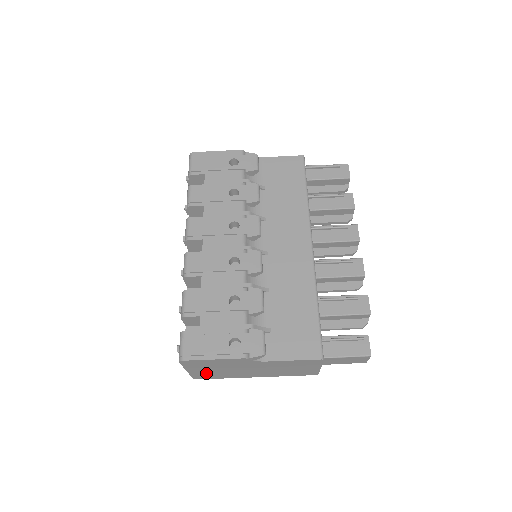
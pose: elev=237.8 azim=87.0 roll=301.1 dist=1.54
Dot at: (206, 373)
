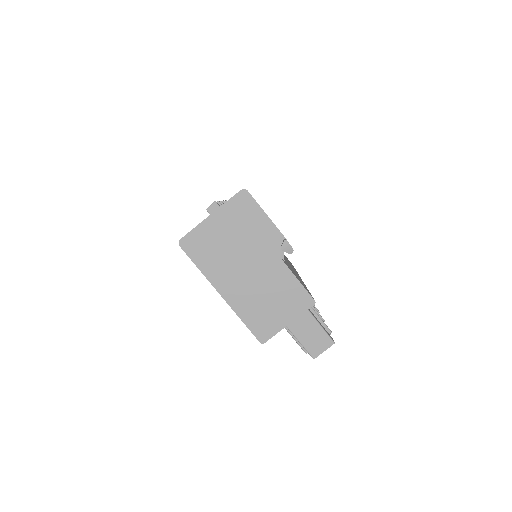
Dot at: (210, 238)
